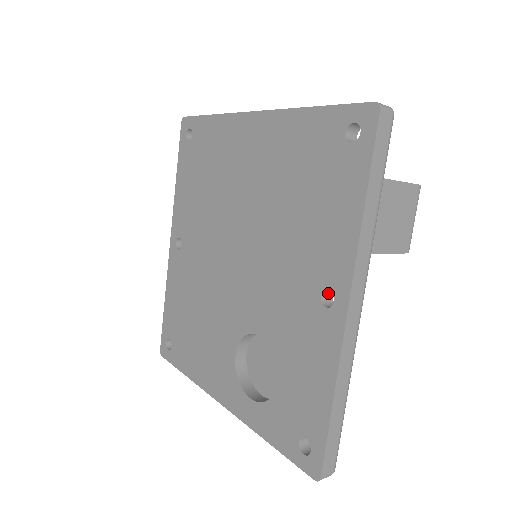
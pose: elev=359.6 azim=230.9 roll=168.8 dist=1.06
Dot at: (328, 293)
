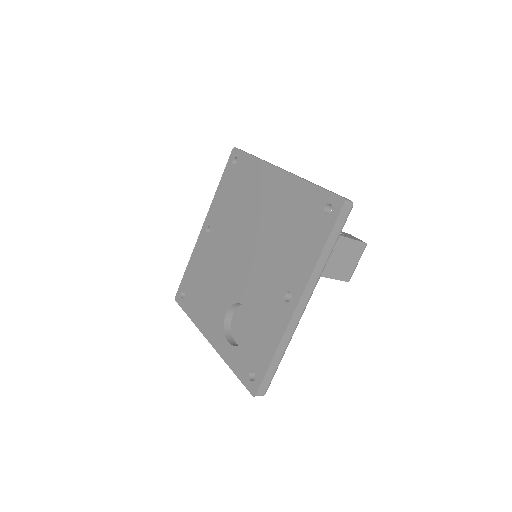
Dot at: (290, 293)
